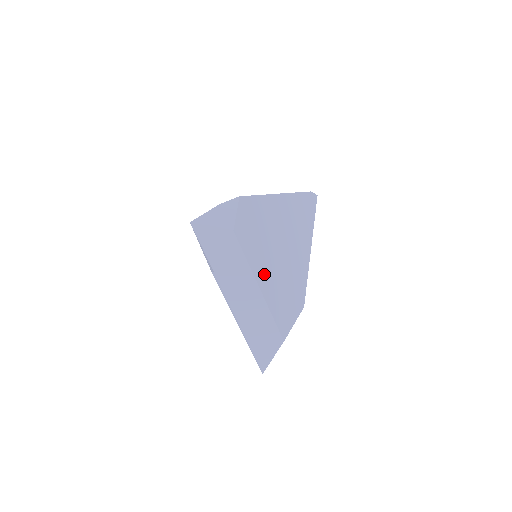
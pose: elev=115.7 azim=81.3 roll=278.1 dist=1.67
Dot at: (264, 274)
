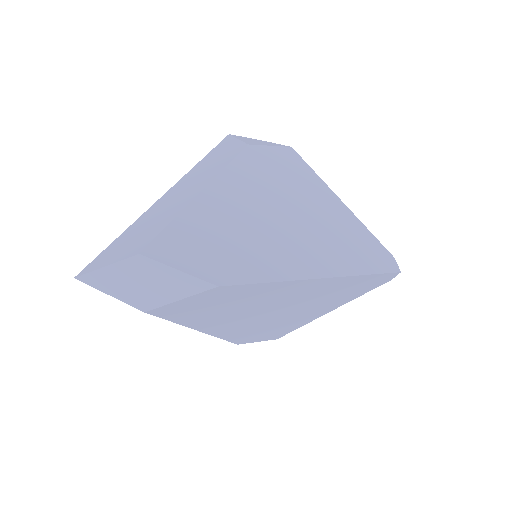
Dot at: (224, 196)
